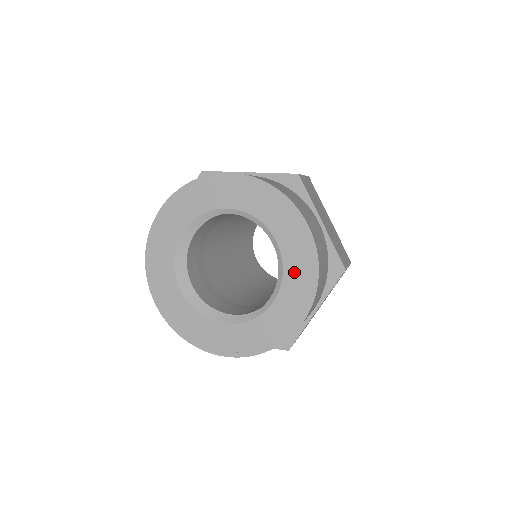
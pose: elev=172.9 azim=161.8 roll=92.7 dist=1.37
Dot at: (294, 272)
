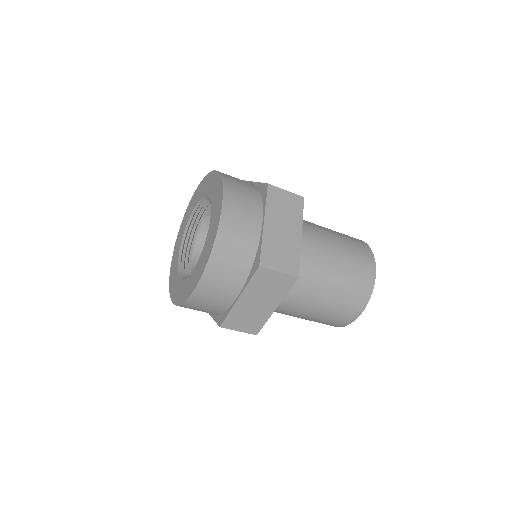
Dot at: (207, 245)
